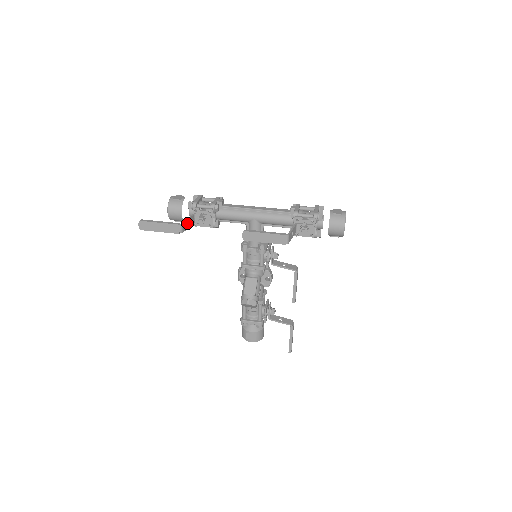
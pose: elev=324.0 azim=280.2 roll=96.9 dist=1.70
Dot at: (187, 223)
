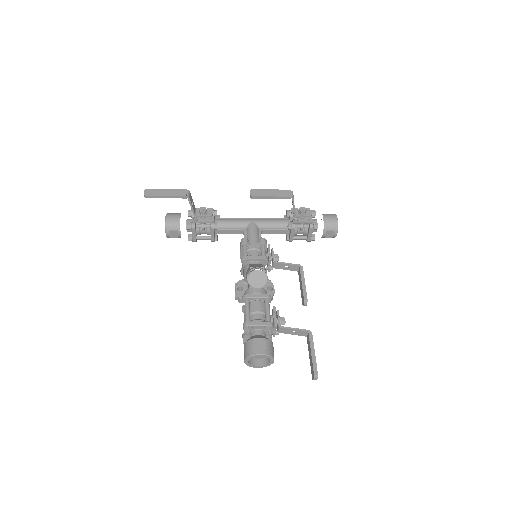
Dot at: (192, 201)
